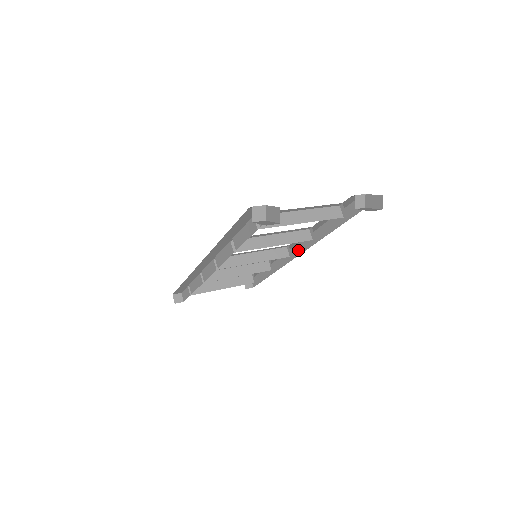
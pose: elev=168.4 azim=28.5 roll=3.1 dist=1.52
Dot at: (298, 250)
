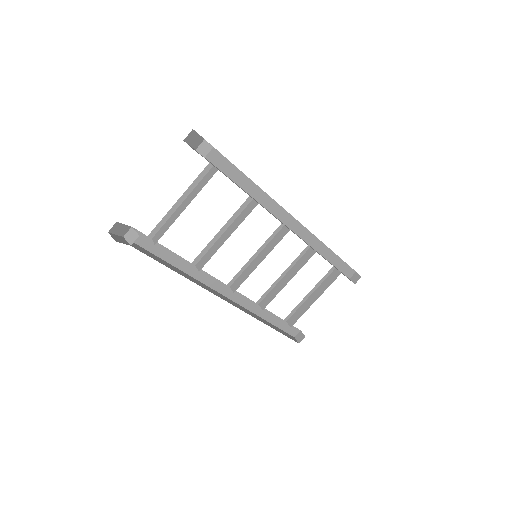
Dot at: occluded
